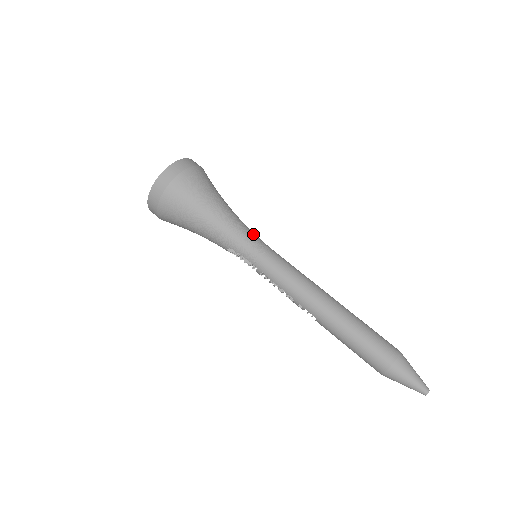
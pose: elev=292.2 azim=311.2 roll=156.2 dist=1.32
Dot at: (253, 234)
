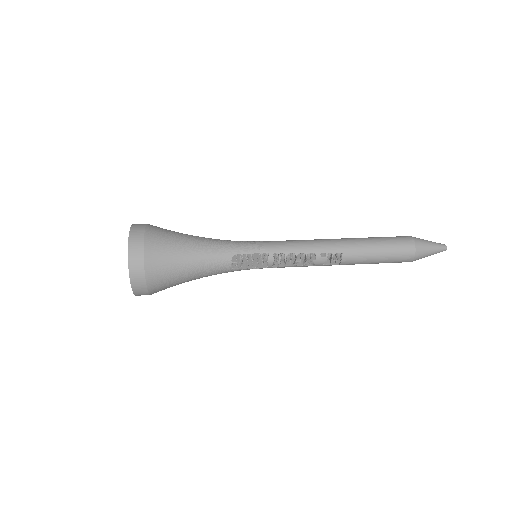
Dot at: occluded
